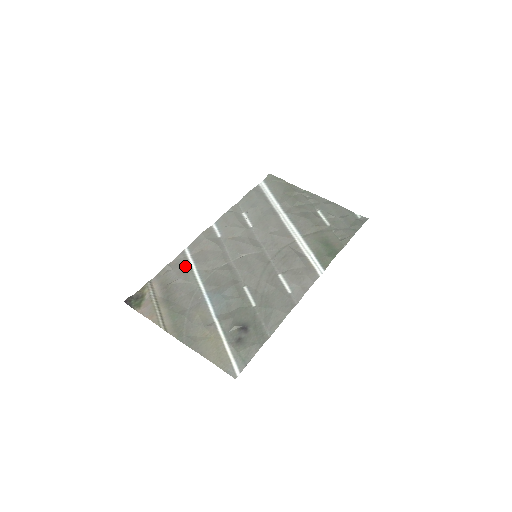
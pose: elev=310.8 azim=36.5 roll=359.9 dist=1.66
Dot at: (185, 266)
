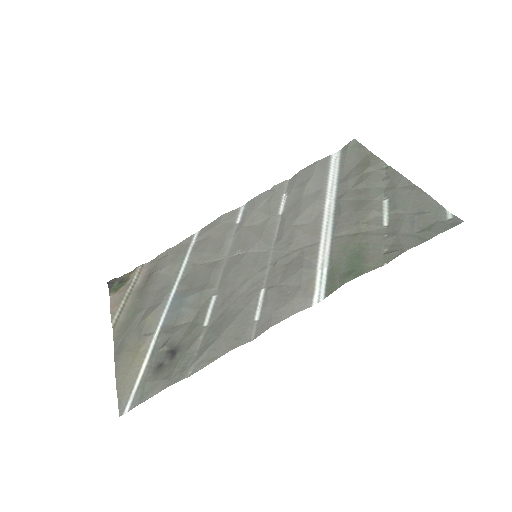
Dot at: (180, 254)
